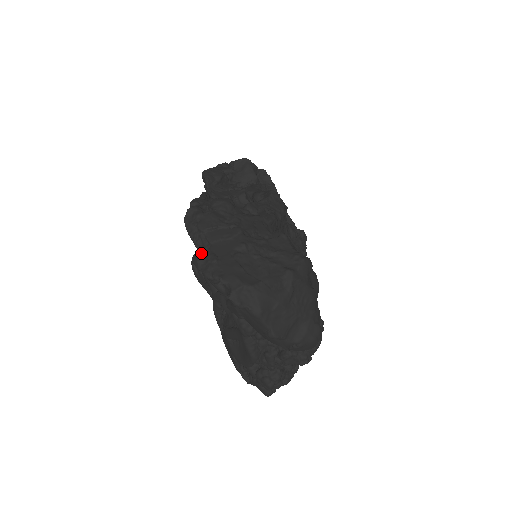
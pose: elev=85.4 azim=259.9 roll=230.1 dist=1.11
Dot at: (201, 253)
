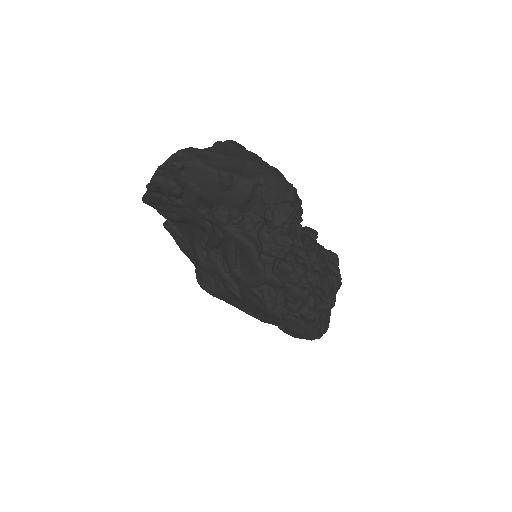
Dot at: (155, 194)
